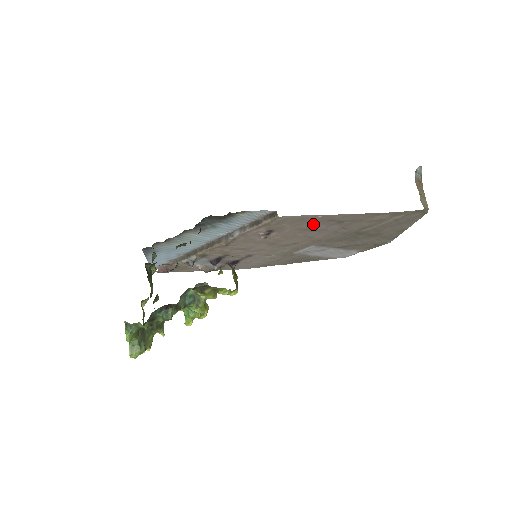
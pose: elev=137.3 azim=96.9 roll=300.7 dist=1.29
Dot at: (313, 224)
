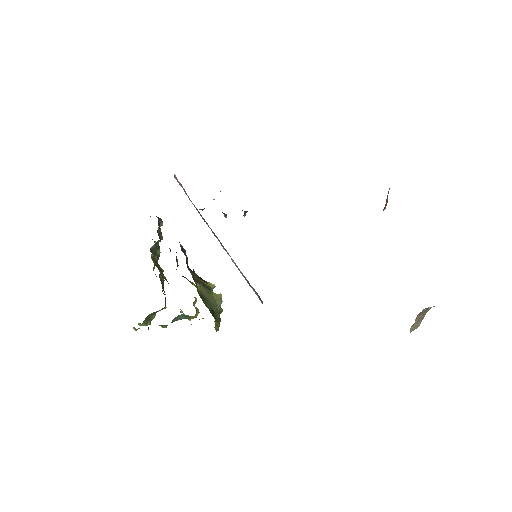
Dot at: occluded
